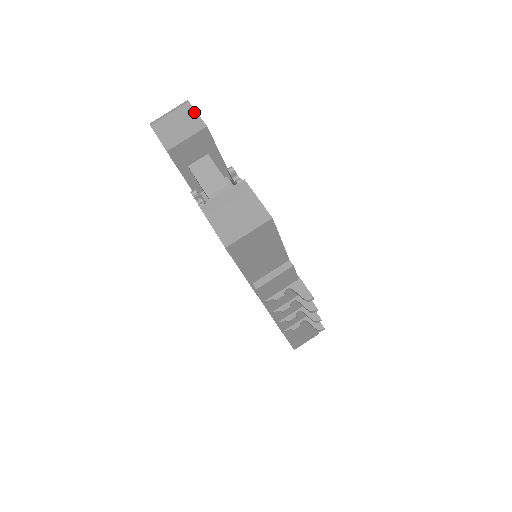
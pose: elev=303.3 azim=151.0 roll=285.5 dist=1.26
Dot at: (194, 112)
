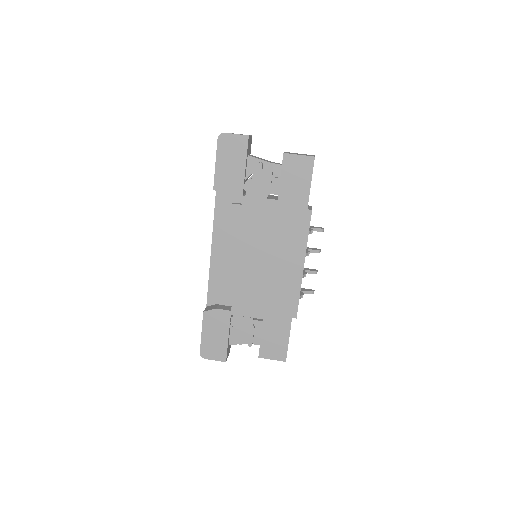
Dot at: occluded
